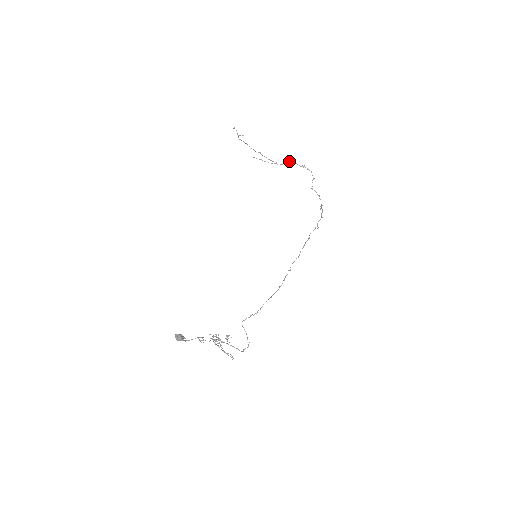
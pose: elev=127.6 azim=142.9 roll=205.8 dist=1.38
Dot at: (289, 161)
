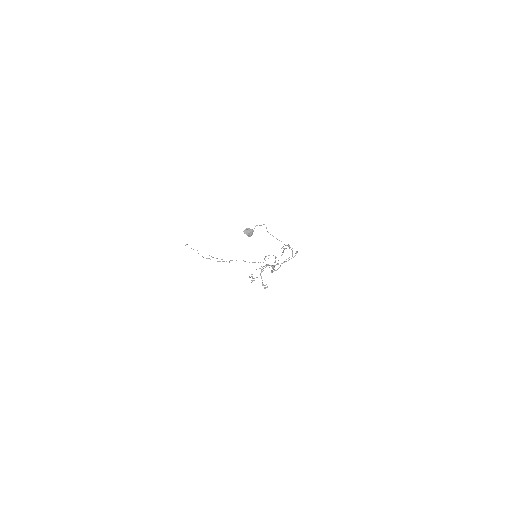
Dot at: occluded
